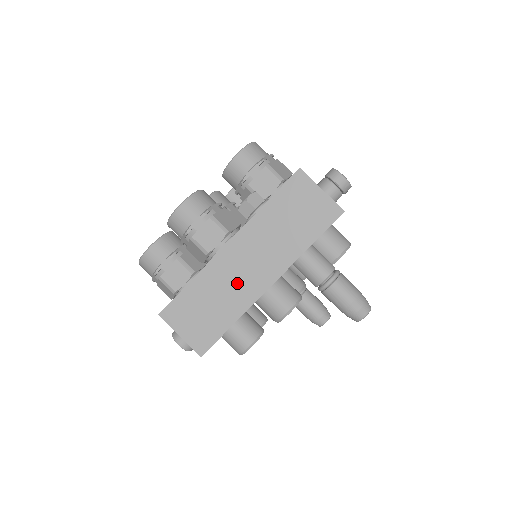
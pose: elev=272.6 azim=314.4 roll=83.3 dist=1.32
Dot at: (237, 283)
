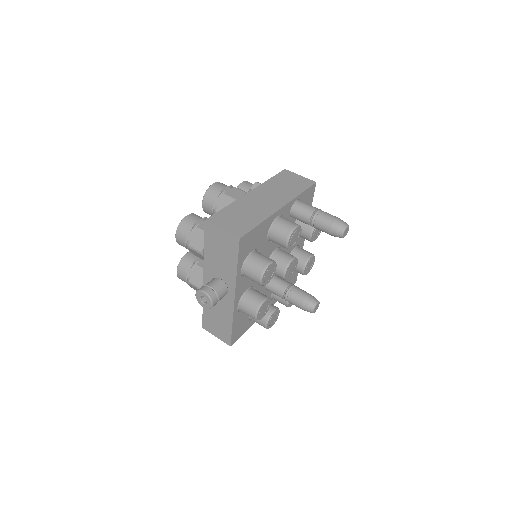
Dot at: (259, 207)
